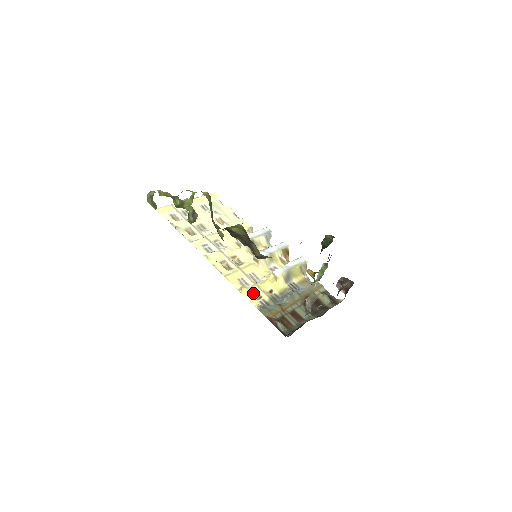
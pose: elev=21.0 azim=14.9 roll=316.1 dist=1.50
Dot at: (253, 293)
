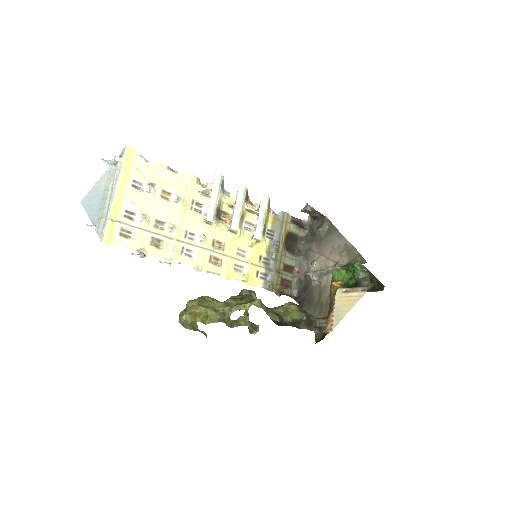
Dot at: (252, 275)
